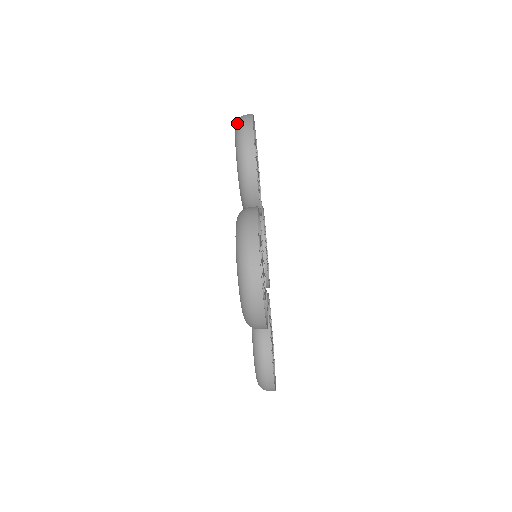
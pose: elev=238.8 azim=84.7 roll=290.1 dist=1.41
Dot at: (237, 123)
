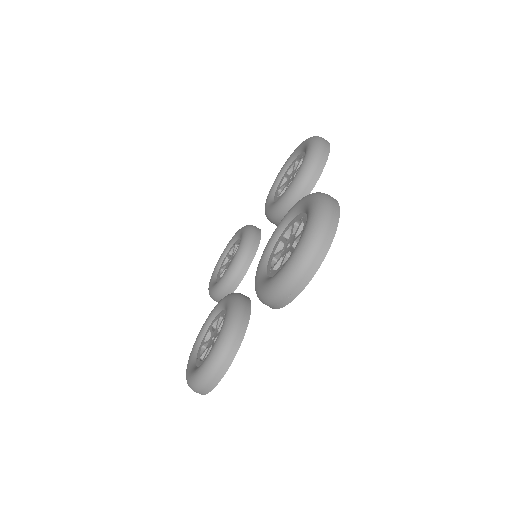
Dot at: (314, 137)
